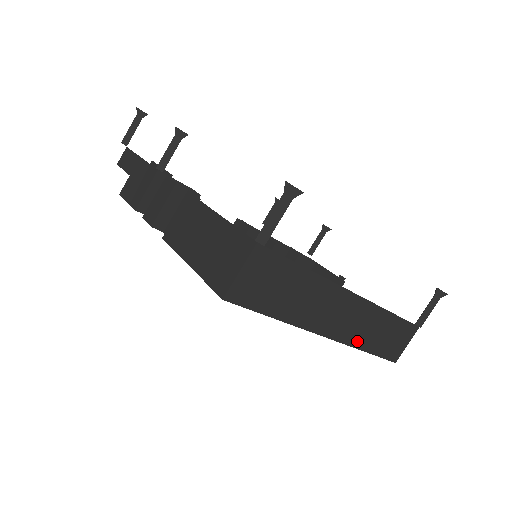
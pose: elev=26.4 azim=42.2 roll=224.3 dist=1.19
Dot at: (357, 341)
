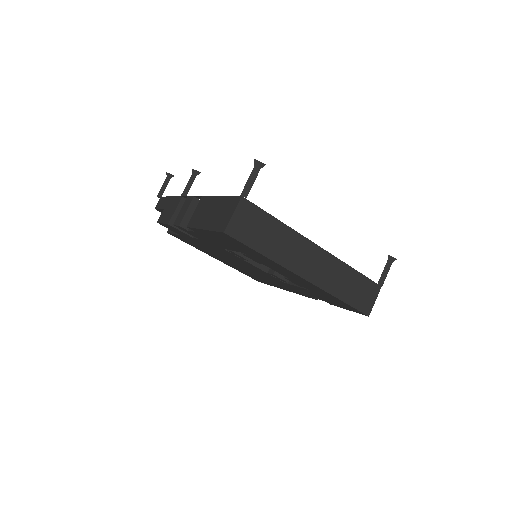
Dot at: (329, 288)
